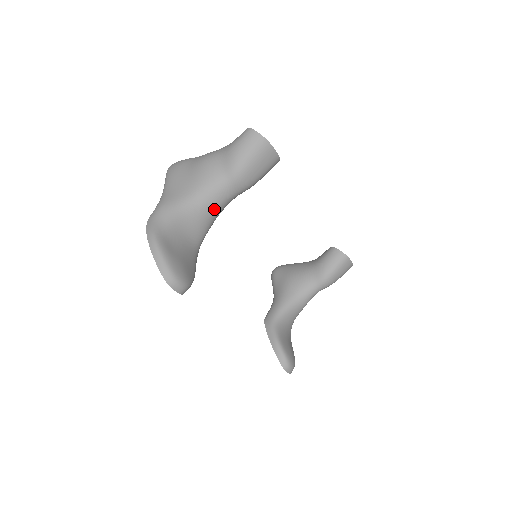
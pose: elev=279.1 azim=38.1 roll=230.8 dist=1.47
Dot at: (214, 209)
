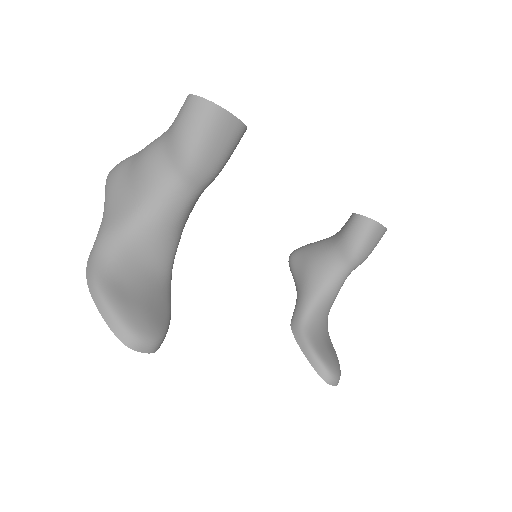
Dot at: (174, 220)
